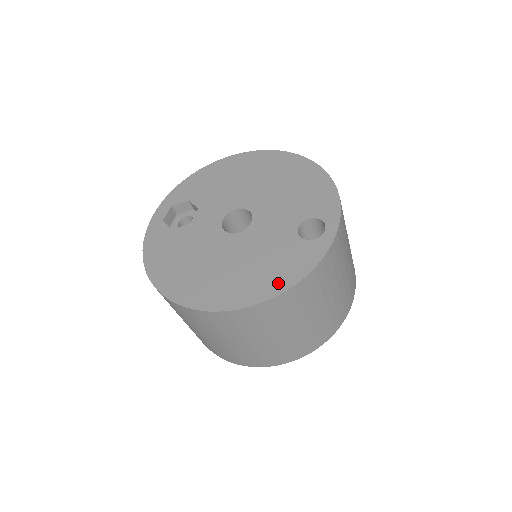
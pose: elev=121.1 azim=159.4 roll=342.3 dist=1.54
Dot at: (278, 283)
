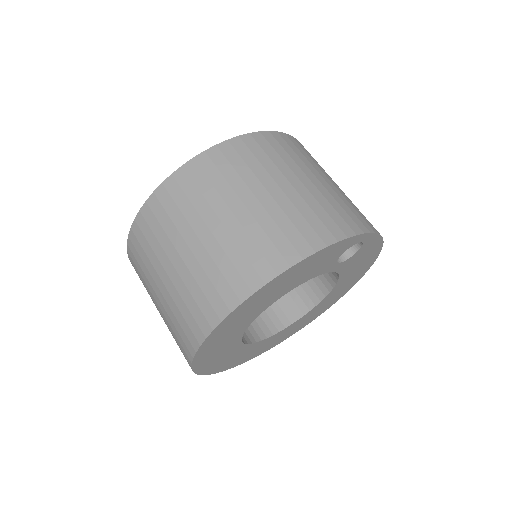
Dot at: occluded
